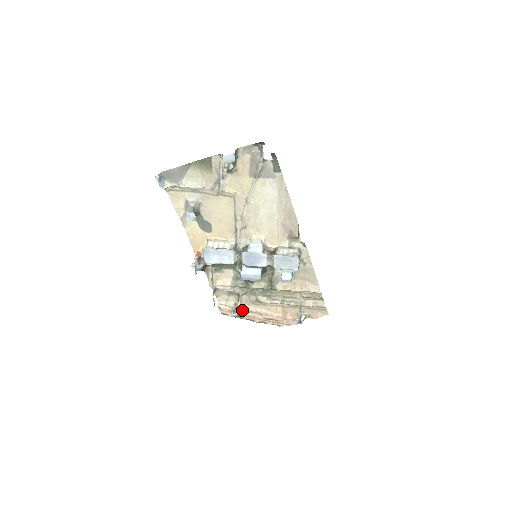
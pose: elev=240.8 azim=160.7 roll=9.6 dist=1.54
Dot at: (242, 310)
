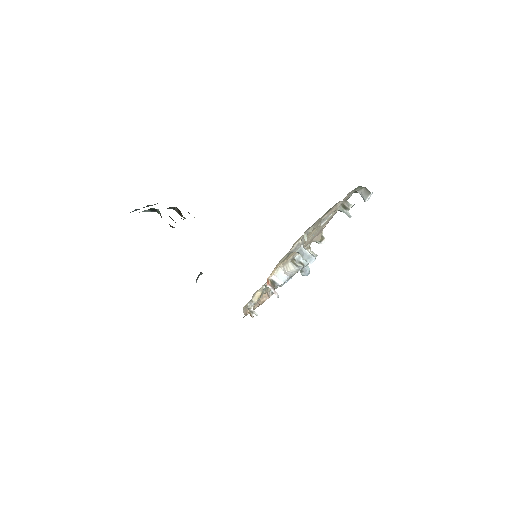
Dot at: (253, 307)
